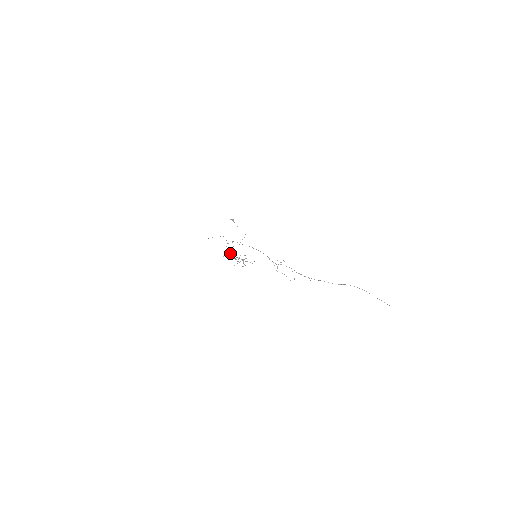
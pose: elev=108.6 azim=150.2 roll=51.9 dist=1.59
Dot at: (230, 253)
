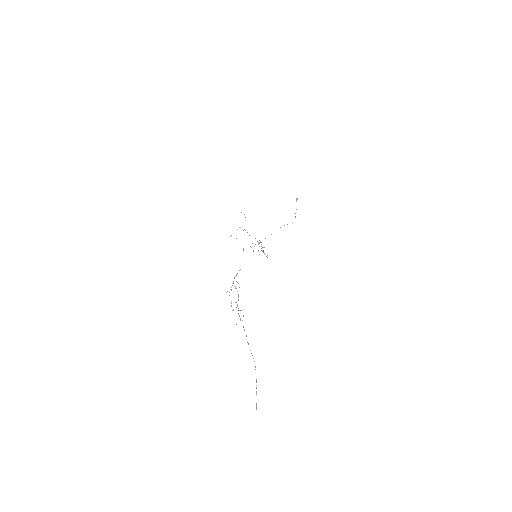
Dot at: (236, 238)
